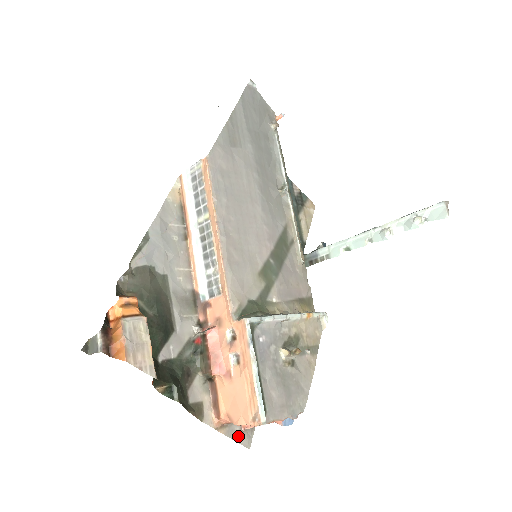
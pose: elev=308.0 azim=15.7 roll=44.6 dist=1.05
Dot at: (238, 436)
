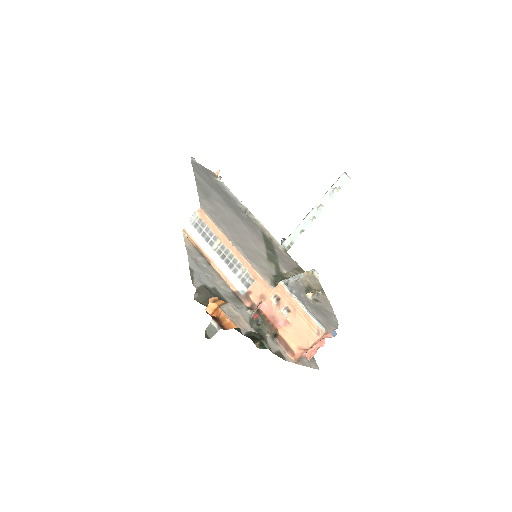
Dot at: (309, 364)
